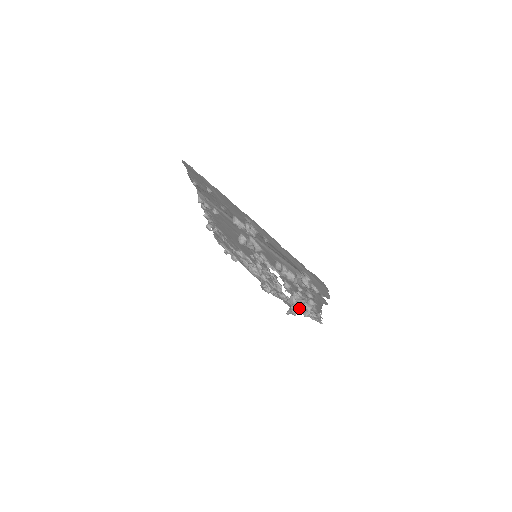
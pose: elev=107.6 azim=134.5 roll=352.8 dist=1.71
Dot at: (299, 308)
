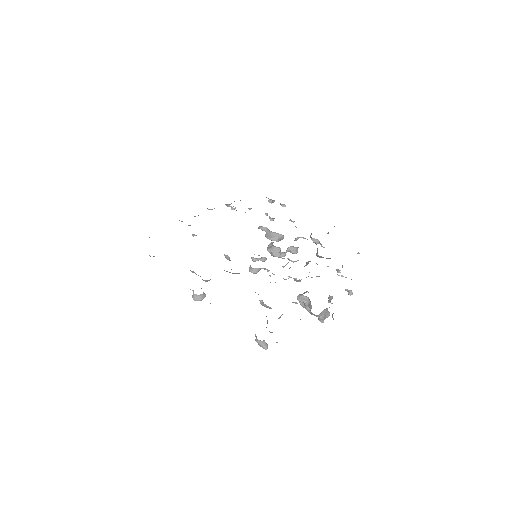
Dot at: occluded
